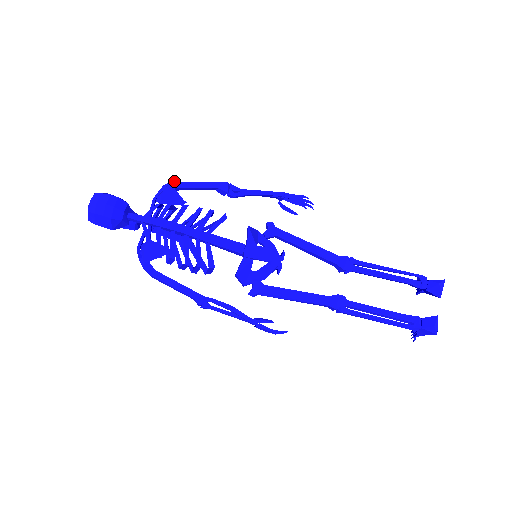
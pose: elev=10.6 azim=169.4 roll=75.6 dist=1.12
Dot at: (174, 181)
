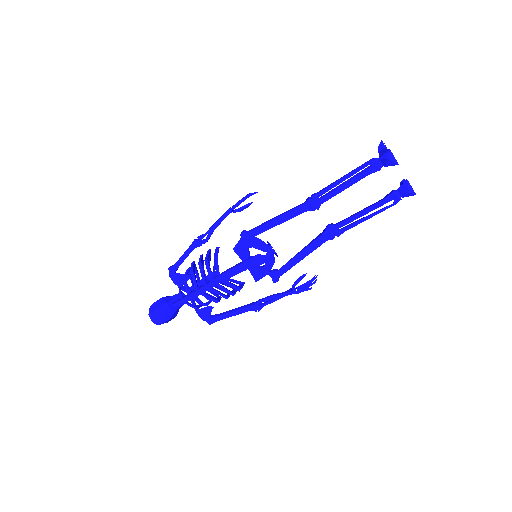
Dot at: (171, 269)
